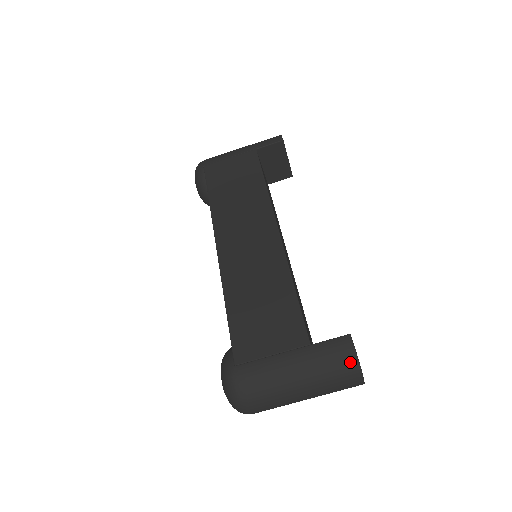
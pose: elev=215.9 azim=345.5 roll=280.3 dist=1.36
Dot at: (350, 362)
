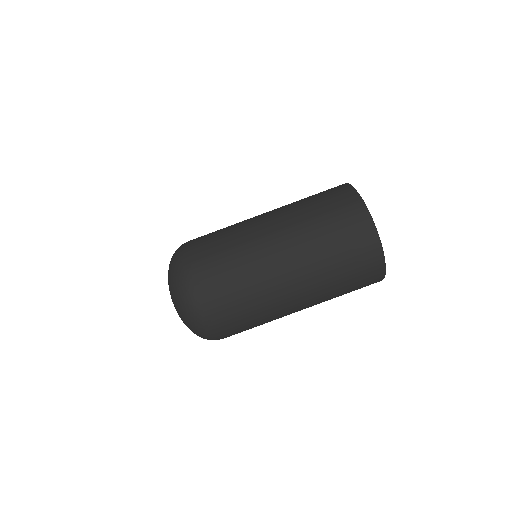
Dot at: (347, 198)
